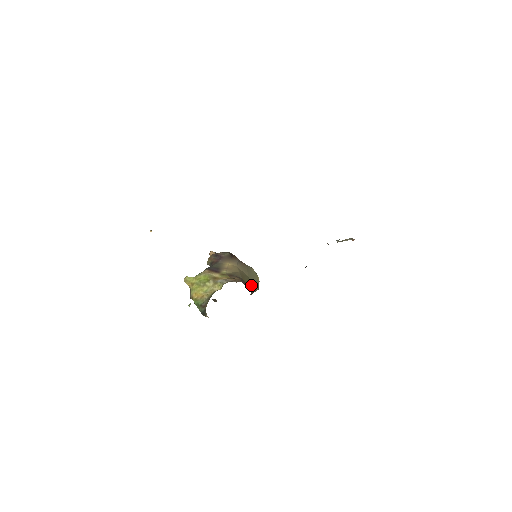
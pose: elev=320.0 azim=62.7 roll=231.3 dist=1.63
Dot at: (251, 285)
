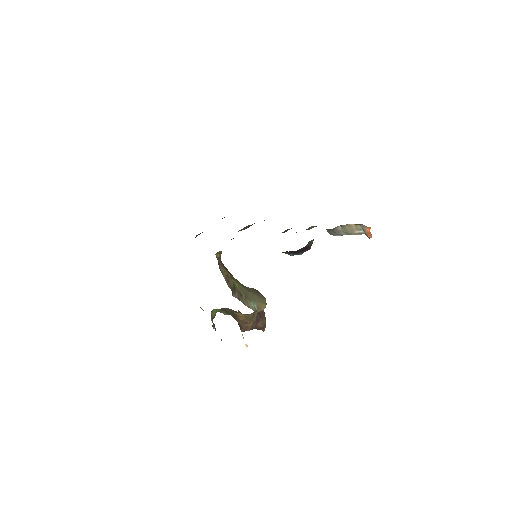
Dot at: (242, 292)
